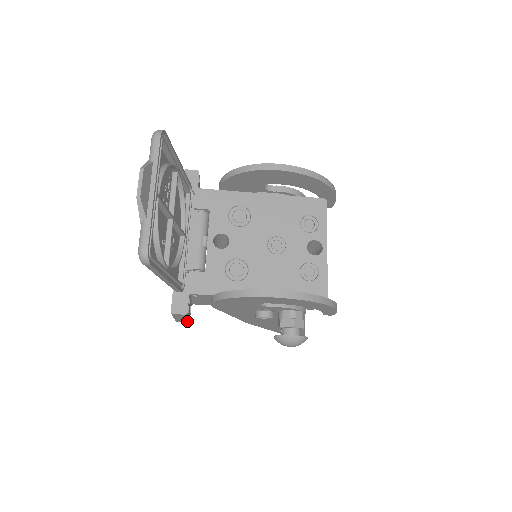
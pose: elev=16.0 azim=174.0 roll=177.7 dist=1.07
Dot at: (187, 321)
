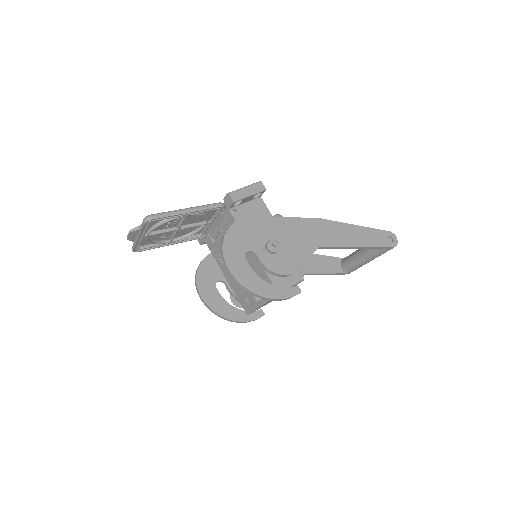
Dot at: occluded
